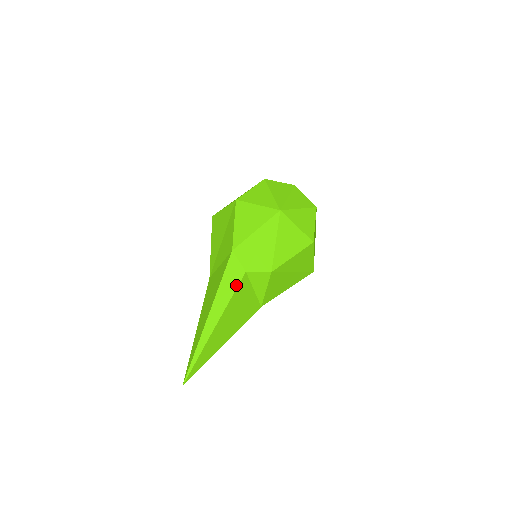
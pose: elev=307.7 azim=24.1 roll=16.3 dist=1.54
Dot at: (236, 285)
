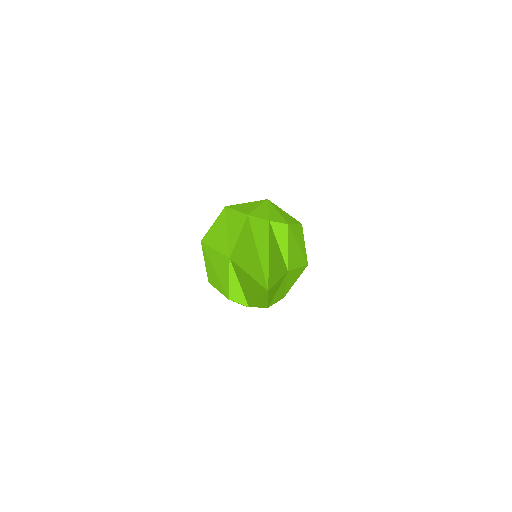
Dot at: (267, 228)
